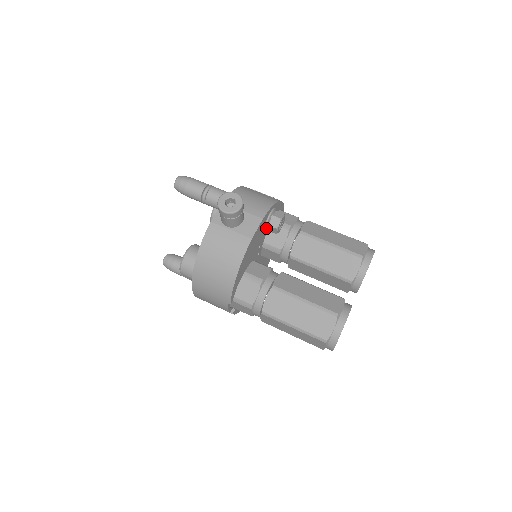
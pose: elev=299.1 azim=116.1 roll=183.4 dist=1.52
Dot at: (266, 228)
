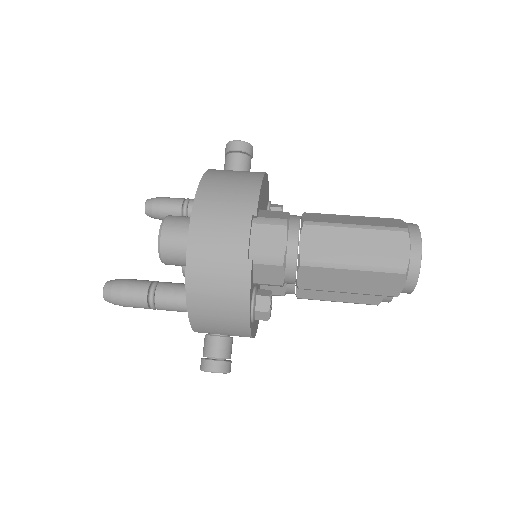
Dot at: (269, 210)
